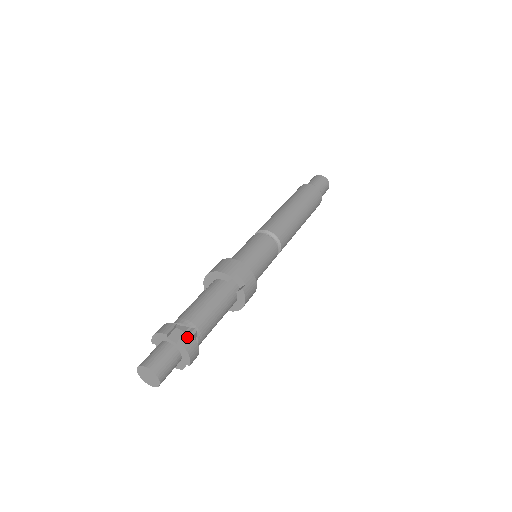
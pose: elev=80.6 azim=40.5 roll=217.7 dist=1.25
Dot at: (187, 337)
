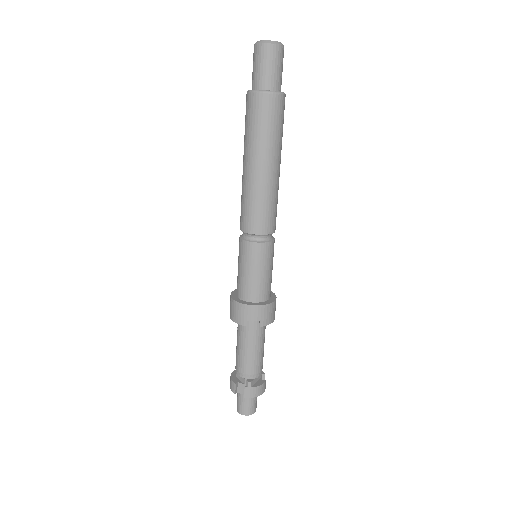
Dot at: (248, 391)
